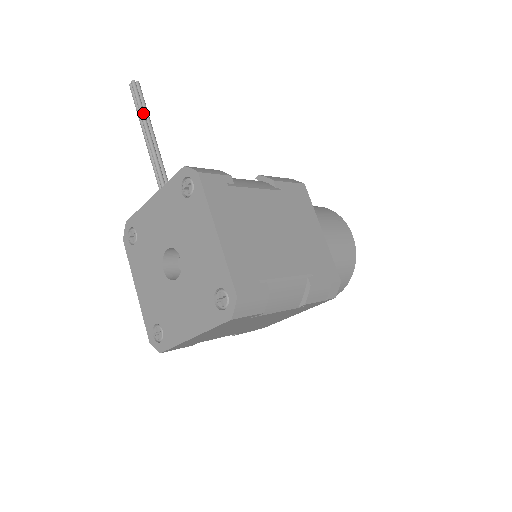
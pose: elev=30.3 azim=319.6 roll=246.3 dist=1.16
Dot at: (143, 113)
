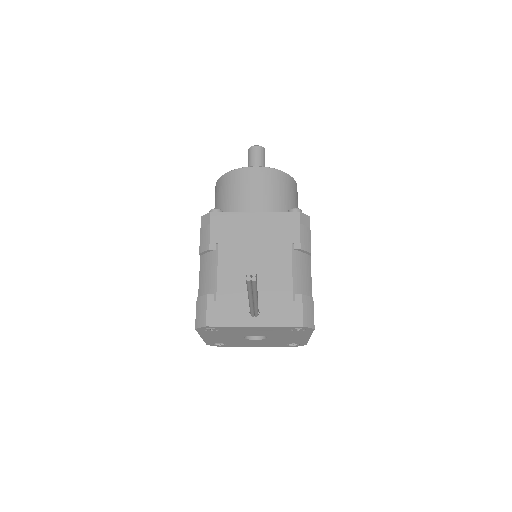
Dot at: occluded
